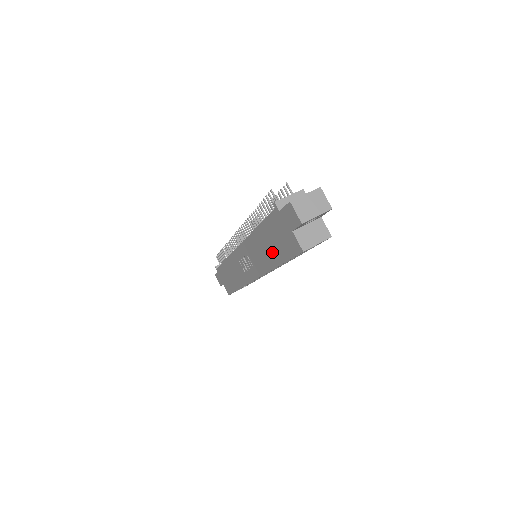
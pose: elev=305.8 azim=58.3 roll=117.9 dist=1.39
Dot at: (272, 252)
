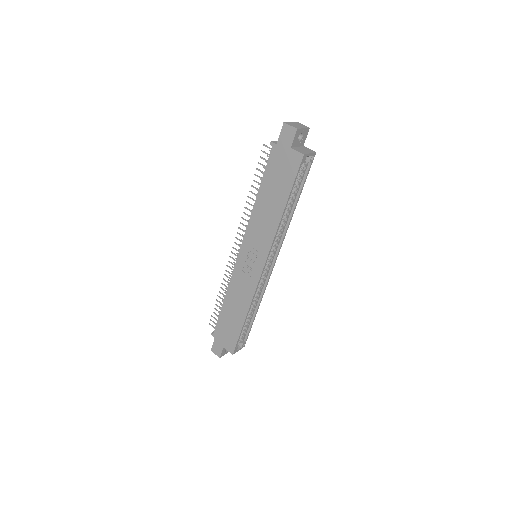
Dot at: (277, 199)
